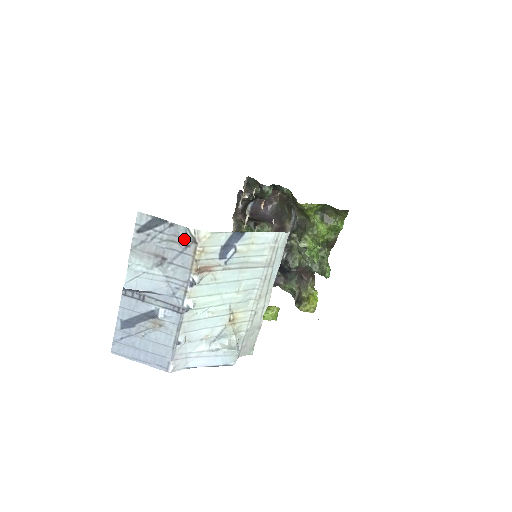
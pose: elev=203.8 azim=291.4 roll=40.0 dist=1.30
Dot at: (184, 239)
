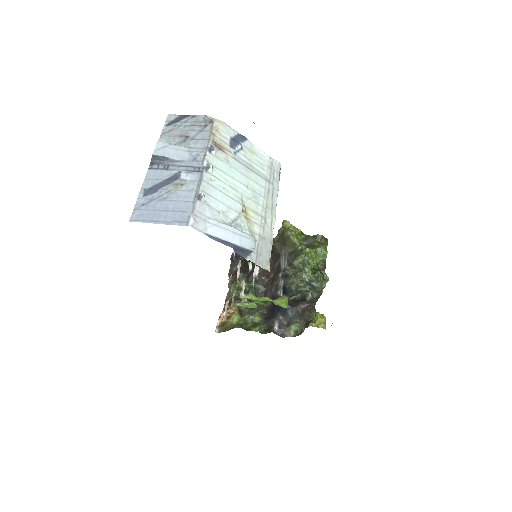
Dot at: (203, 123)
